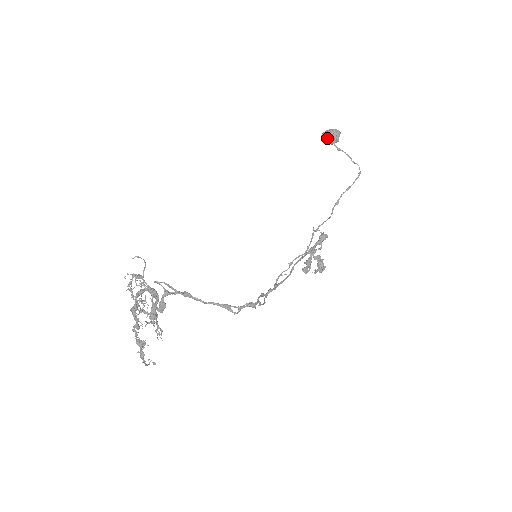
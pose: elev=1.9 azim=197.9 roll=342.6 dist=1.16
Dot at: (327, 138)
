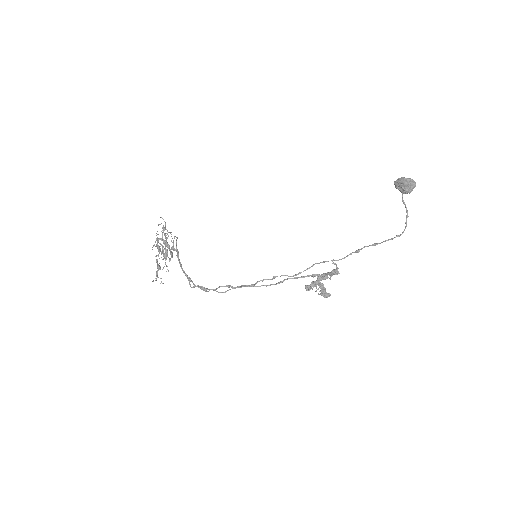
Dot at: (398, 185)
